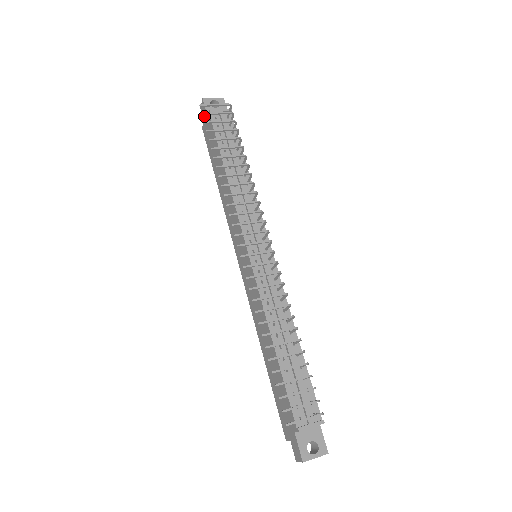
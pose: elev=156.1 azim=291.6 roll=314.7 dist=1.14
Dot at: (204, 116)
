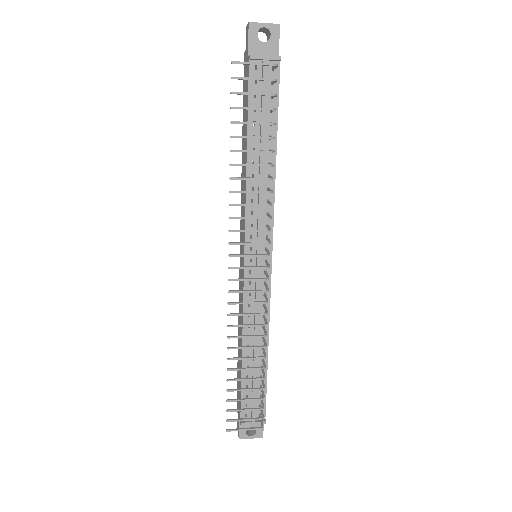
Dot at: (246, 47)
